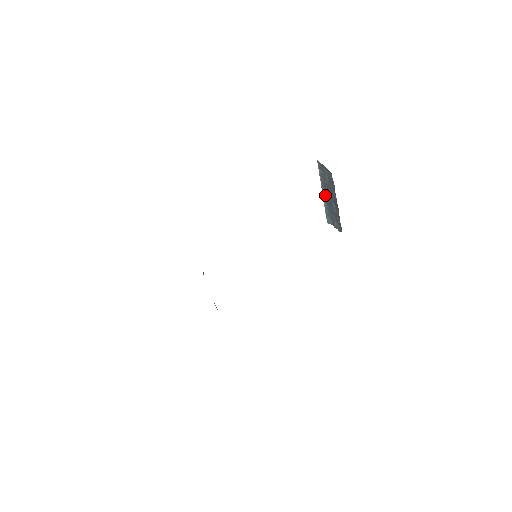
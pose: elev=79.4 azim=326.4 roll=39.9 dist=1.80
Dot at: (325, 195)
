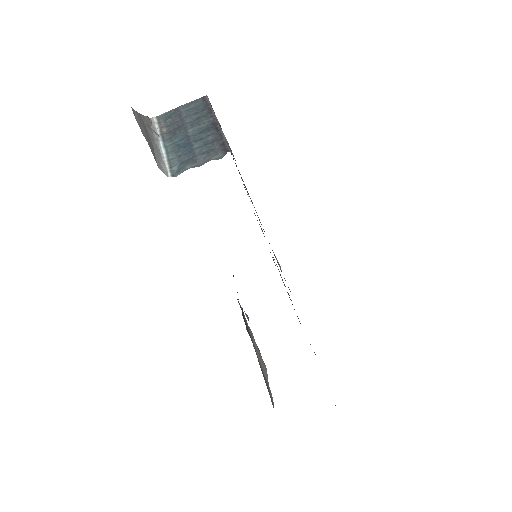
Dot at: (173, 144)
